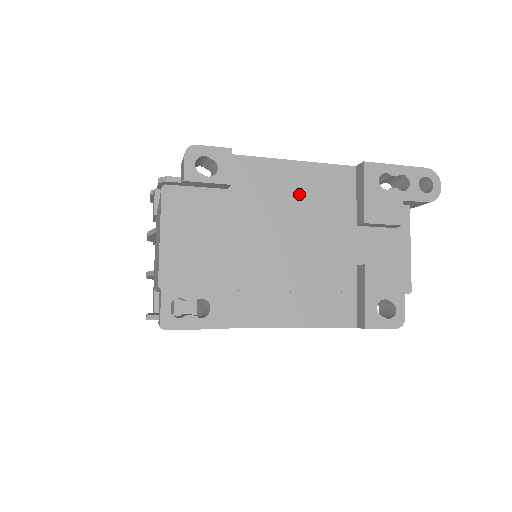
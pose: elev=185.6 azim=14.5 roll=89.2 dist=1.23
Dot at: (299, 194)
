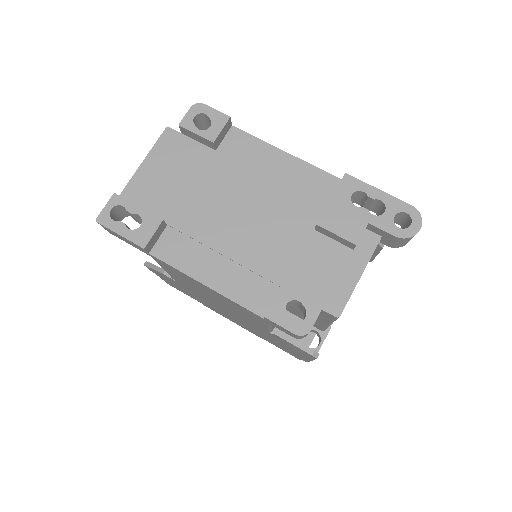
Dot at: (275, 180)
